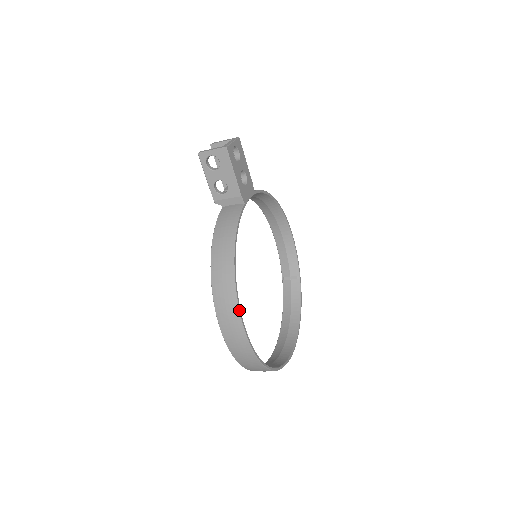
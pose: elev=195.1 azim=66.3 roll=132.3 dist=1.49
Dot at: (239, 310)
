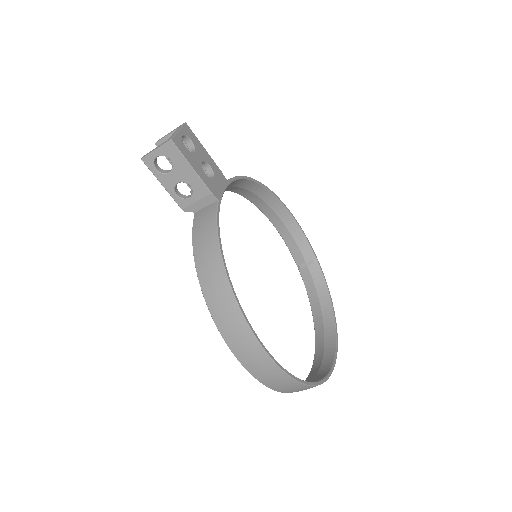
Dot at: (253, 334)
